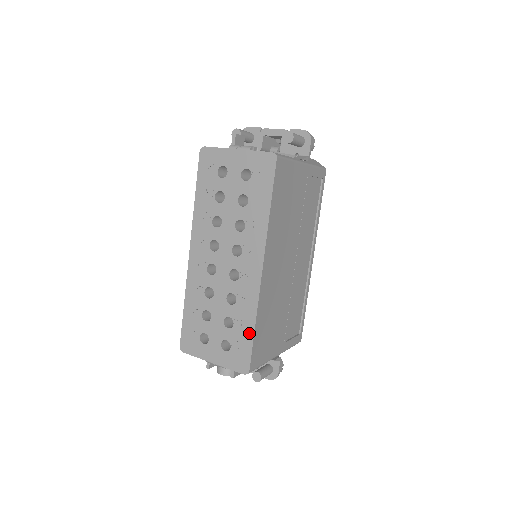
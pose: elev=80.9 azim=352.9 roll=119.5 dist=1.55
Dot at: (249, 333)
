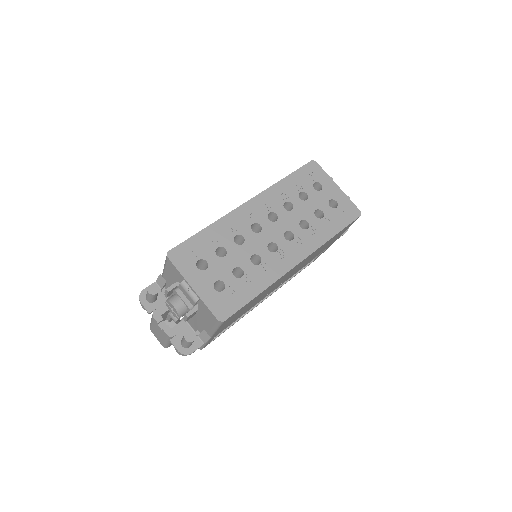
Dot at: (251, 294)
